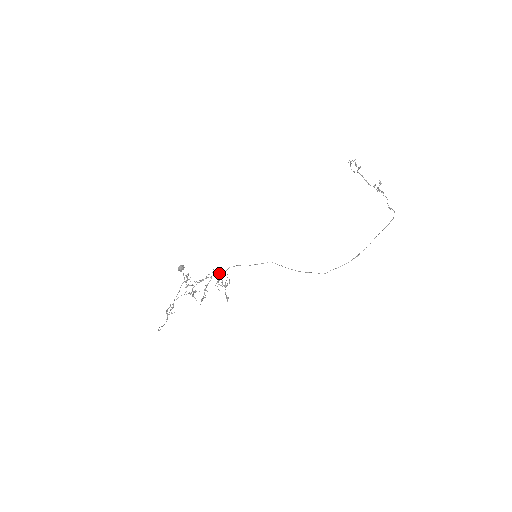
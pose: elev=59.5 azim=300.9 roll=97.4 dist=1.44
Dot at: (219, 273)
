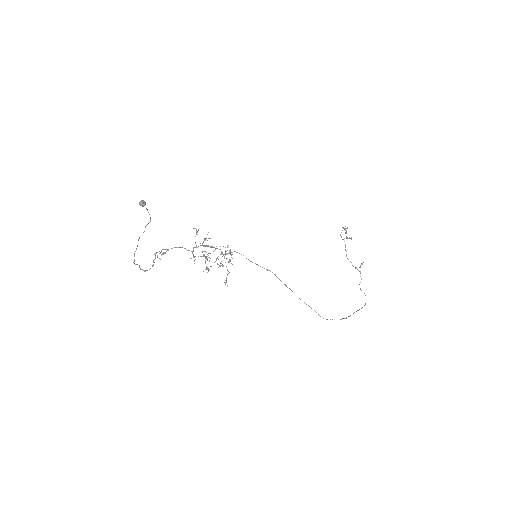
Dot at: occluded
